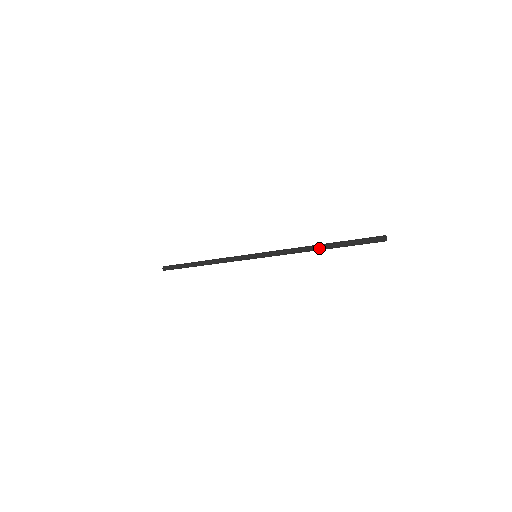
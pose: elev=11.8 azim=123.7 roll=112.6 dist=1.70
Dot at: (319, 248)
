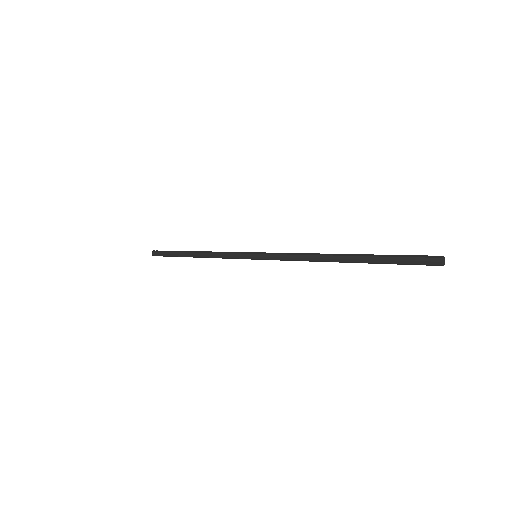
Dot at: (340, 262)
